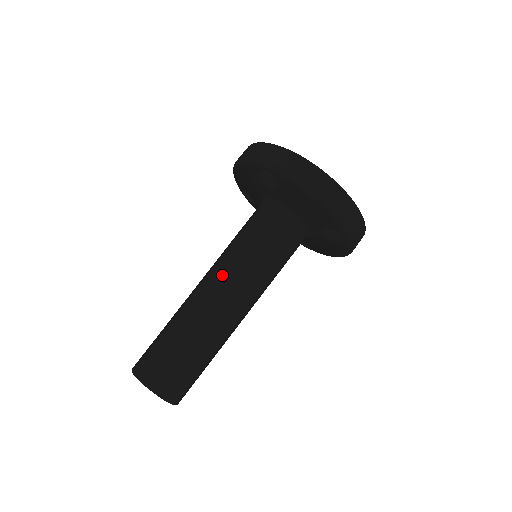
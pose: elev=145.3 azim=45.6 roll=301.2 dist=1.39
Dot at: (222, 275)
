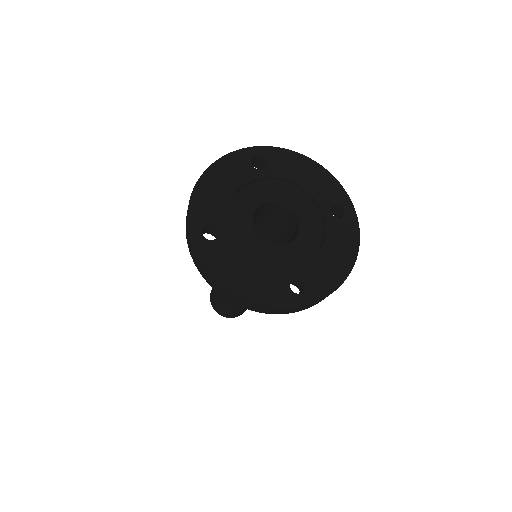
Dot at: occluded
